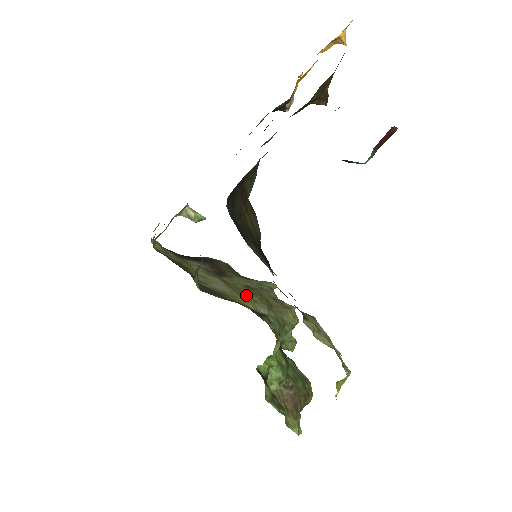
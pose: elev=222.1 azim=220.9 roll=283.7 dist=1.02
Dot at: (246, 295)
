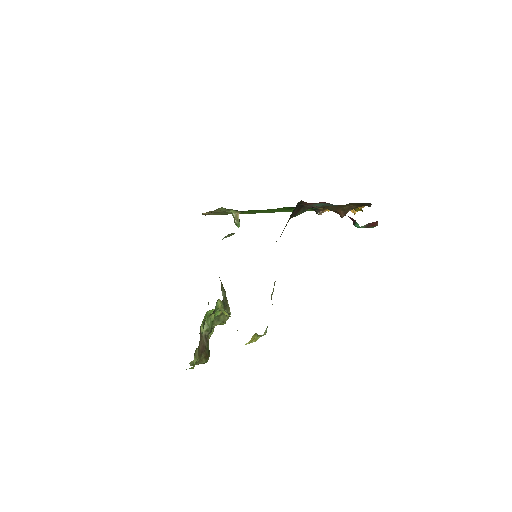
Dot at: (220, 280)
